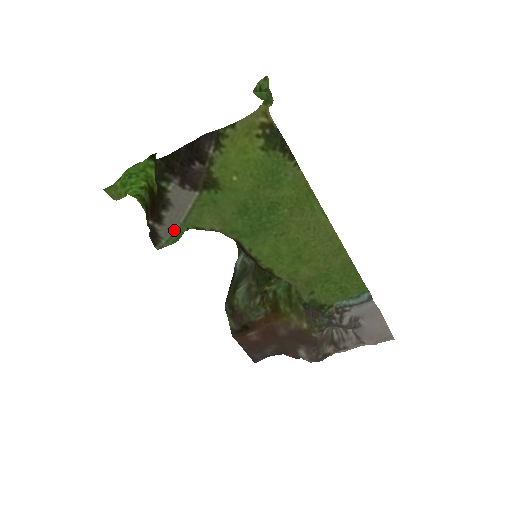
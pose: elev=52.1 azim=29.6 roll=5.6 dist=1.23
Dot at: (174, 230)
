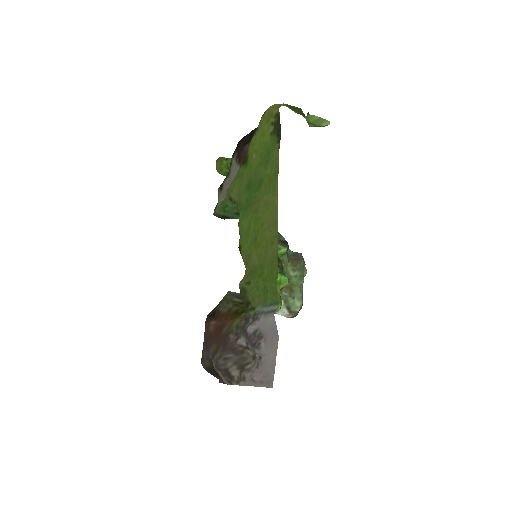
Dot at: (224, 198)
